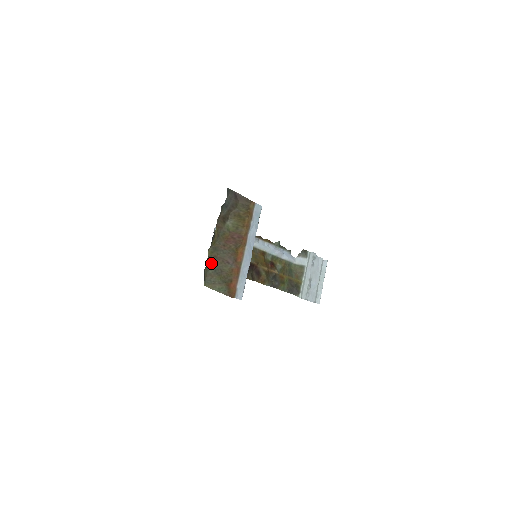
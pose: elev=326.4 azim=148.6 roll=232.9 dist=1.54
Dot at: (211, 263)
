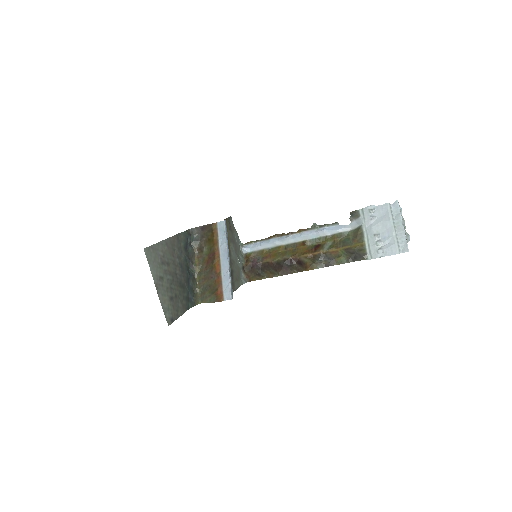
Dot at: (202, 285)
